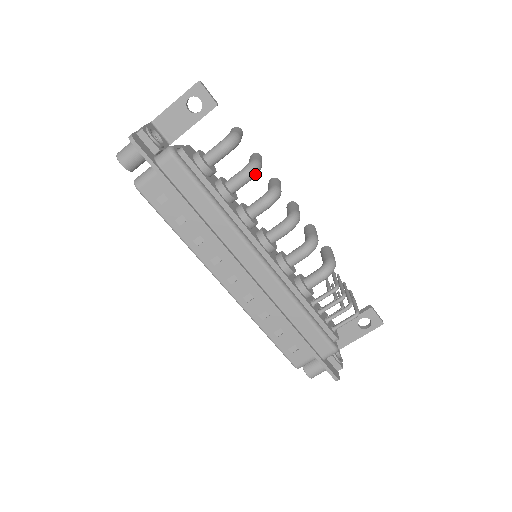
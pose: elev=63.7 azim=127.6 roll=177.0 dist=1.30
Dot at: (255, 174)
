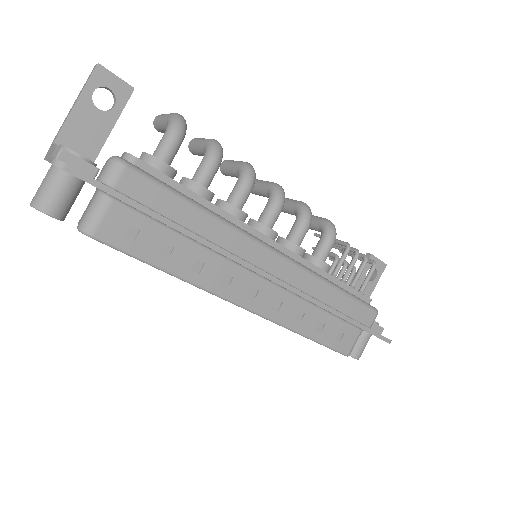
Dot at: (222, 155)
